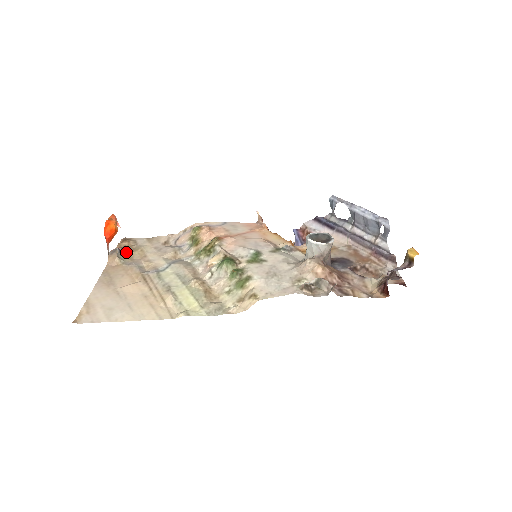
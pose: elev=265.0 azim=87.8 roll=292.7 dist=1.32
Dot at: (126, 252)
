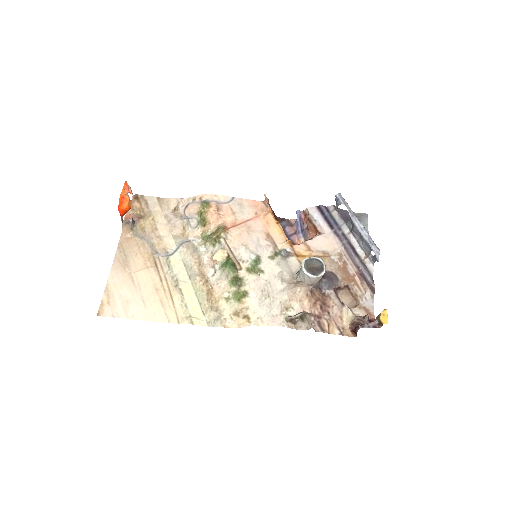
Dot at: (138, 221)
